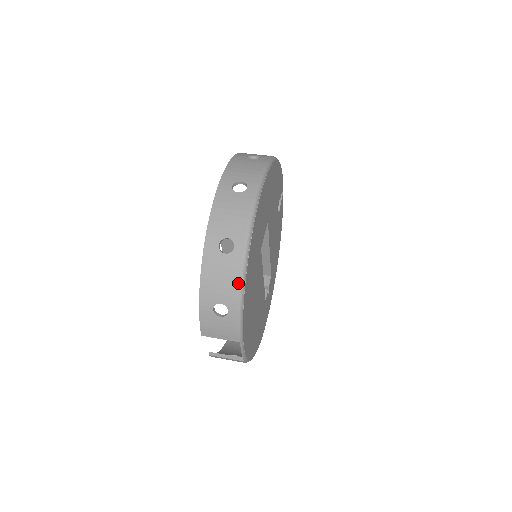
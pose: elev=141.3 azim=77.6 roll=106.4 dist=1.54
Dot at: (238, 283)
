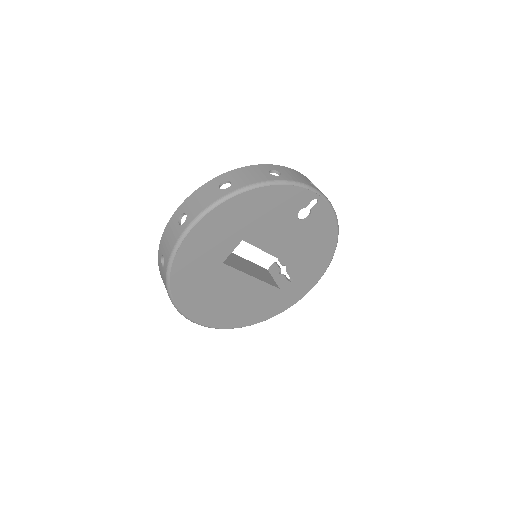
Dot at: (167, 289)
